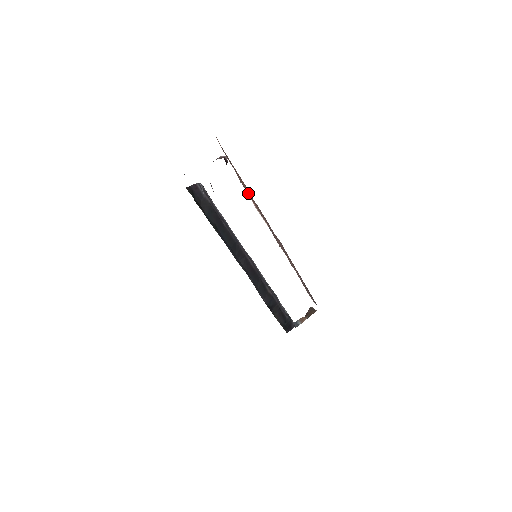
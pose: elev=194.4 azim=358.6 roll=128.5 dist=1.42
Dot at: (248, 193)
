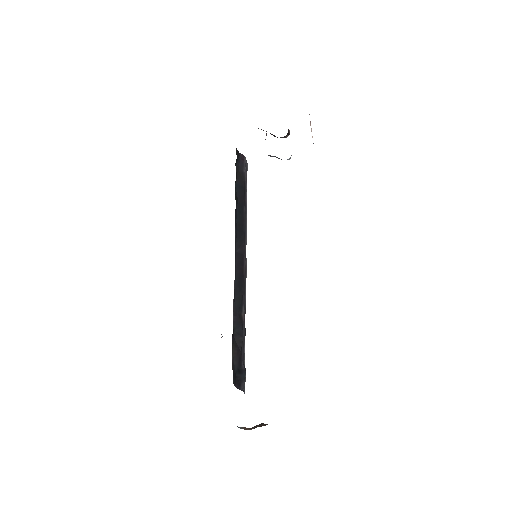
Dot at: occluded
